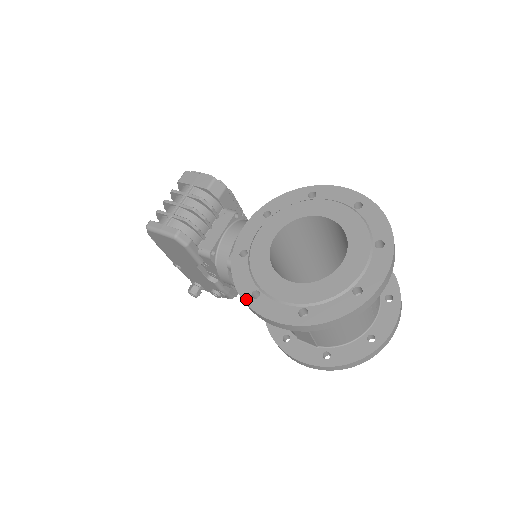
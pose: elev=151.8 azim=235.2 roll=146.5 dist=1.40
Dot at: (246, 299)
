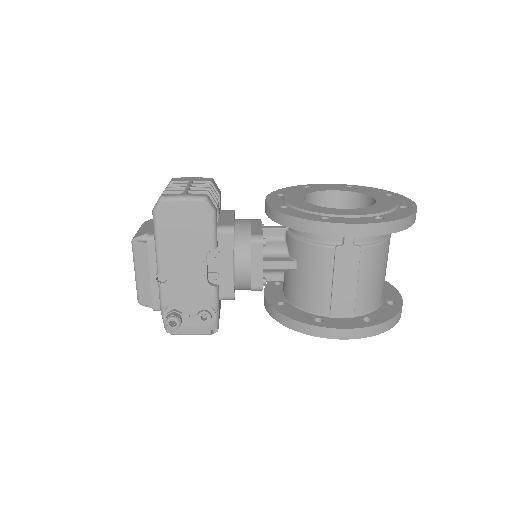
Dot at: (320, 220)
